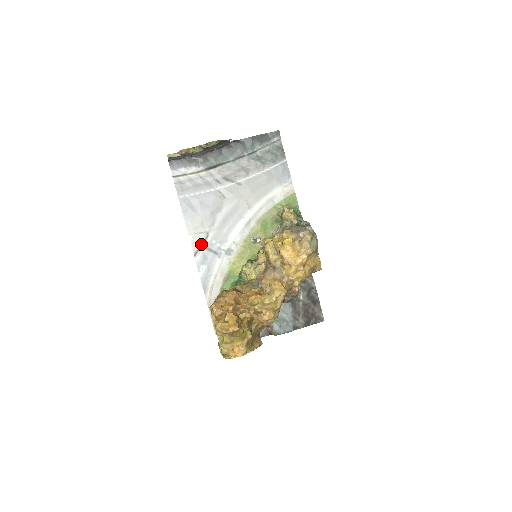
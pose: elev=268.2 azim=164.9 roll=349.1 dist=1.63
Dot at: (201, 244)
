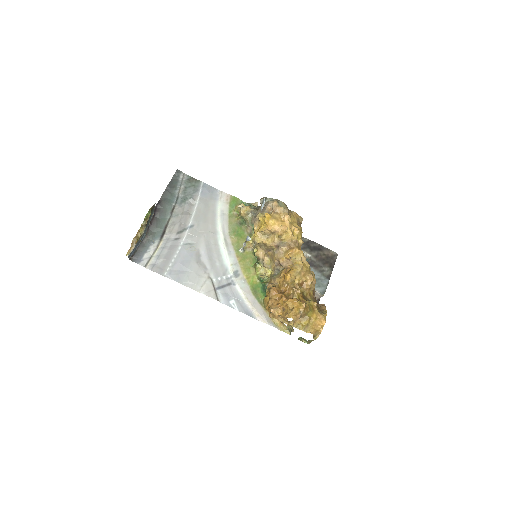
Dot at: (213, 289)
